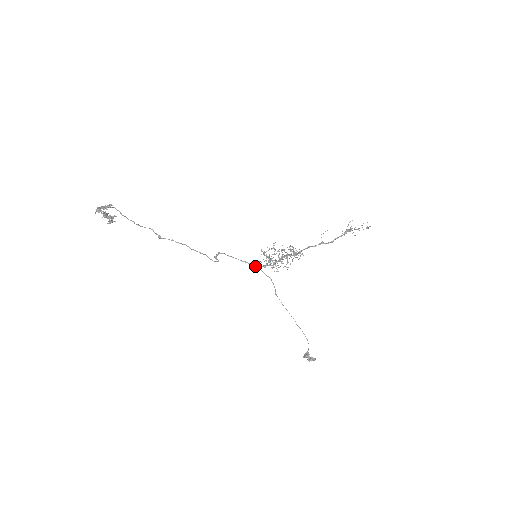
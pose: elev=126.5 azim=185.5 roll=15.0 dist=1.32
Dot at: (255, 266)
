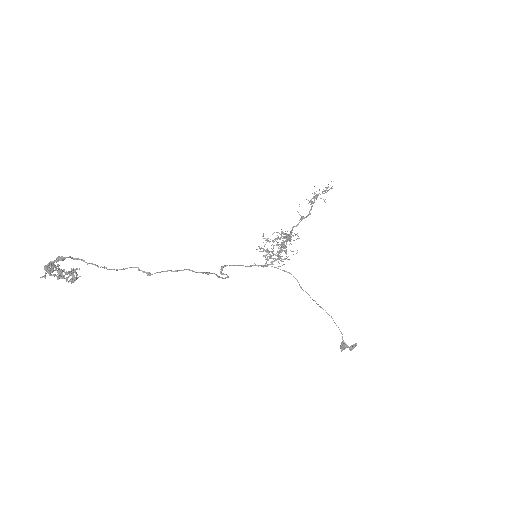
Dot at: (266, 266)
